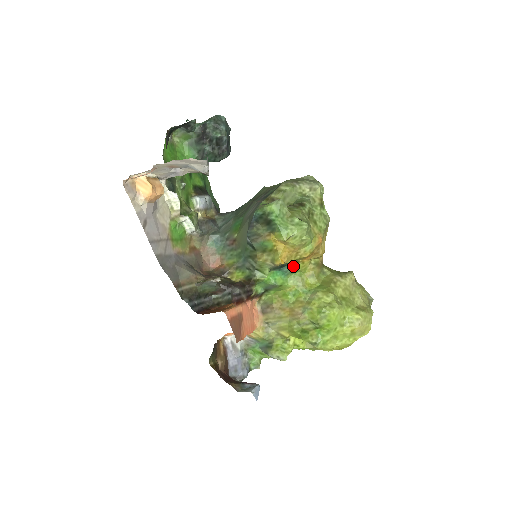
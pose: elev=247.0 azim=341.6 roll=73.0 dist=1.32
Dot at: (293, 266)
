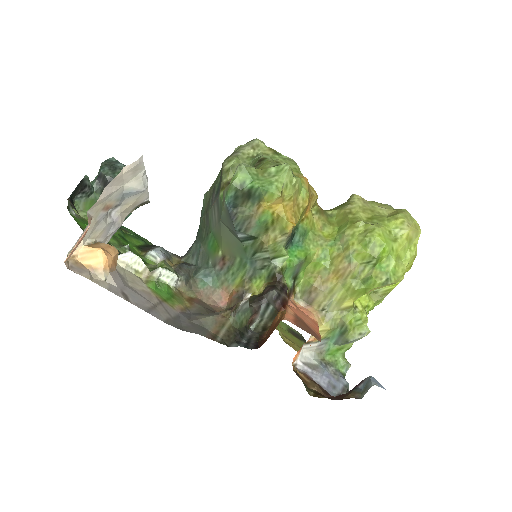
Dot at: (301, 228)
